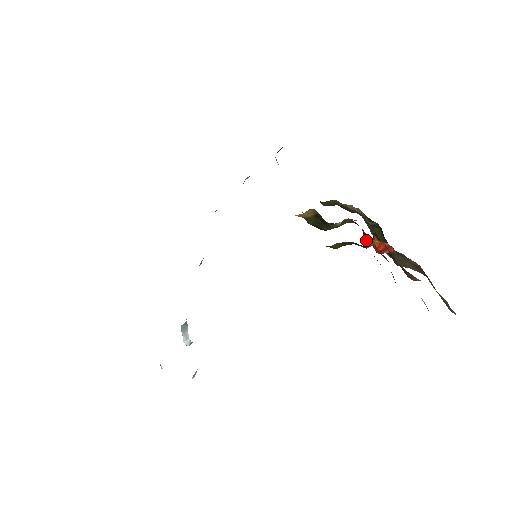
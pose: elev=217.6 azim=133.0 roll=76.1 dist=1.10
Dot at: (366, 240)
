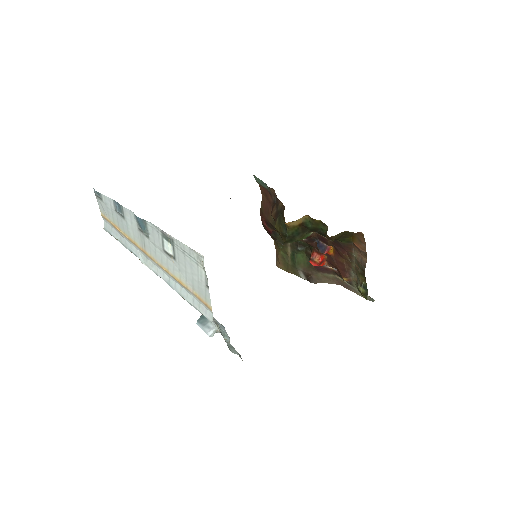
Dot at: (322, 249)
